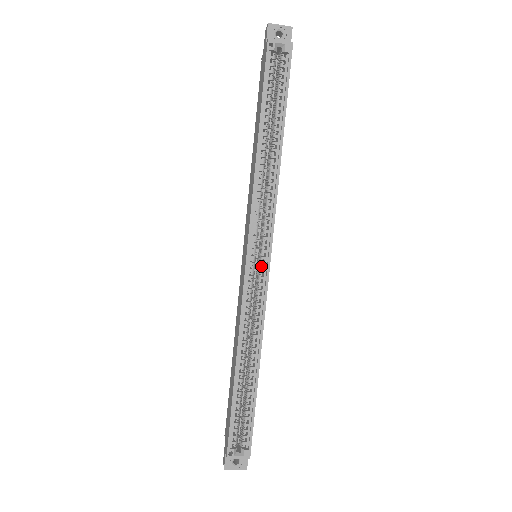
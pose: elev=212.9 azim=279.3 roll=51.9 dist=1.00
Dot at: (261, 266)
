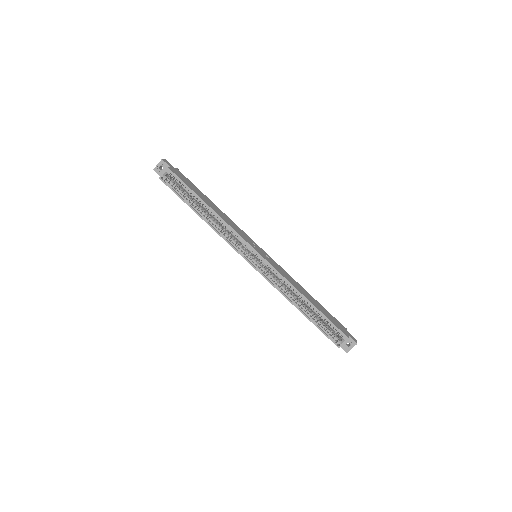
Dot at: (259, 260)
